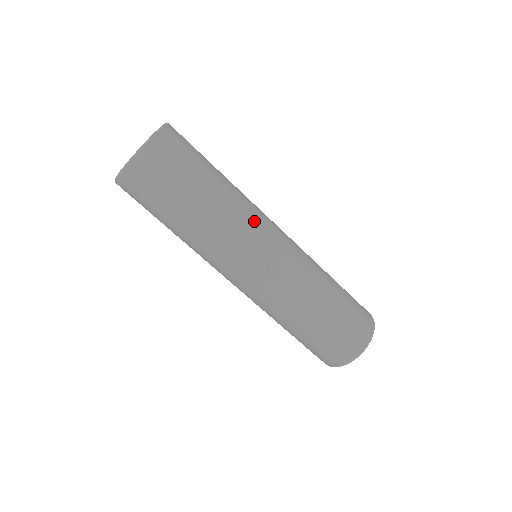
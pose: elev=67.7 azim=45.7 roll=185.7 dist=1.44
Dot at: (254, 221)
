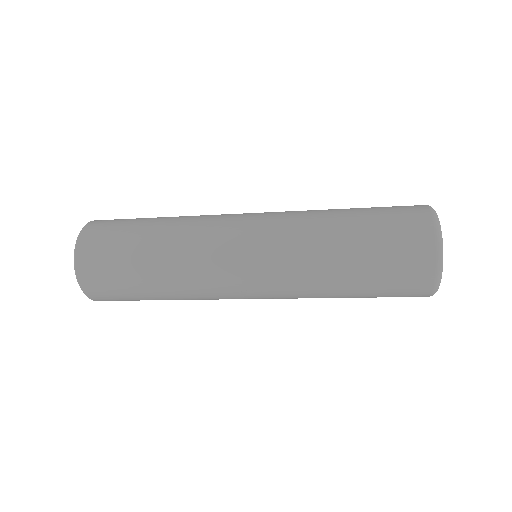
Dot at: (208, 264)
